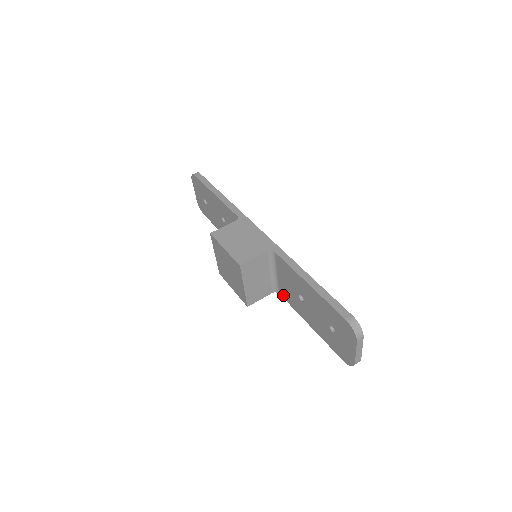
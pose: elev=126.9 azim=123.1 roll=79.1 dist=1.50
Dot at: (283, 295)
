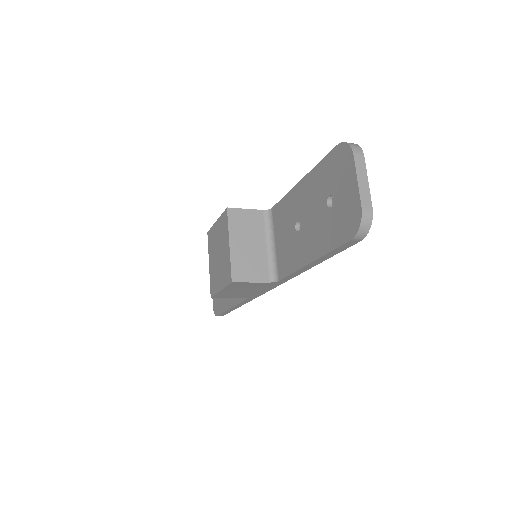
Dot at: (282, 272)
